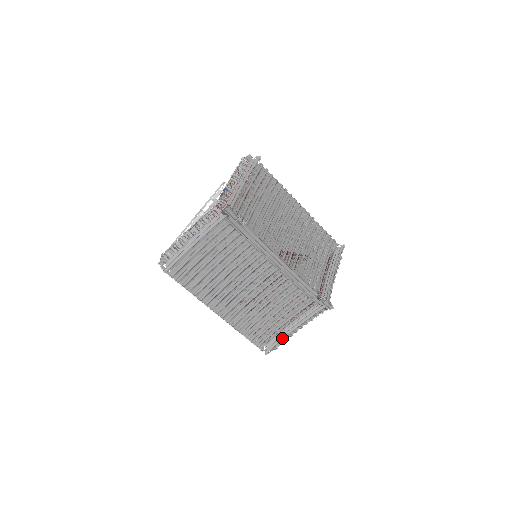
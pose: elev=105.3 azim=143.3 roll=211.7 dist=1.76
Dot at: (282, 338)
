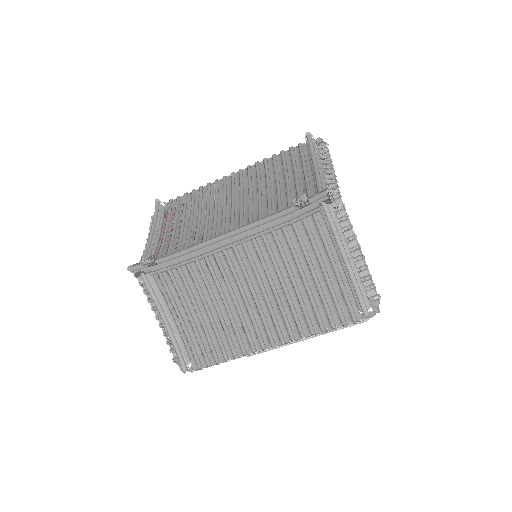
Dot at: (353, 283)
